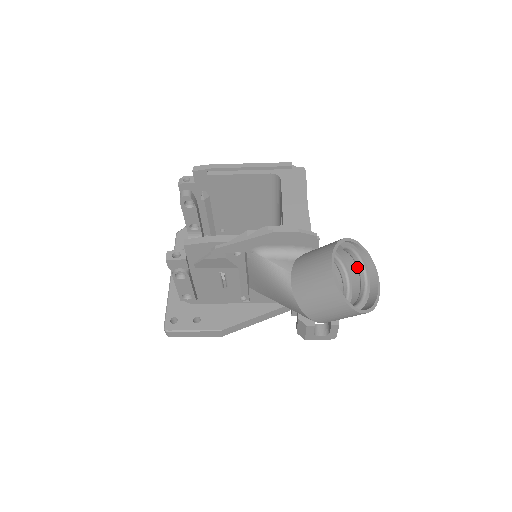
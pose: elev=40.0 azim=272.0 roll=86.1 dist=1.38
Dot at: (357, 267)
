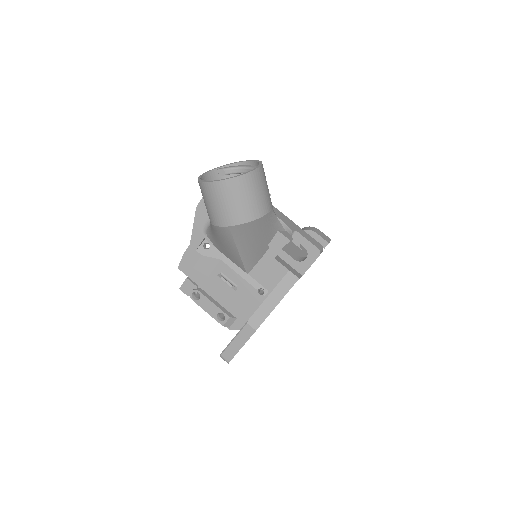
Dot at: occluded
